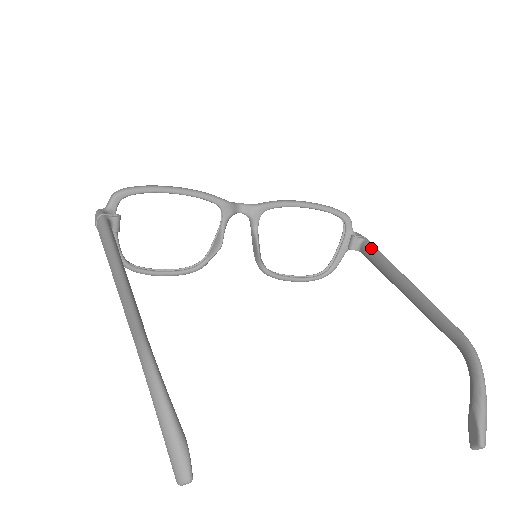
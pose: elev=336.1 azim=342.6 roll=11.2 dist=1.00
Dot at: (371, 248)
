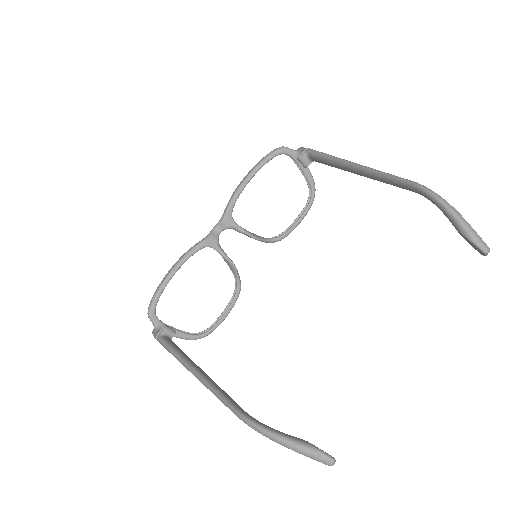
Dot at: (316, 157)
